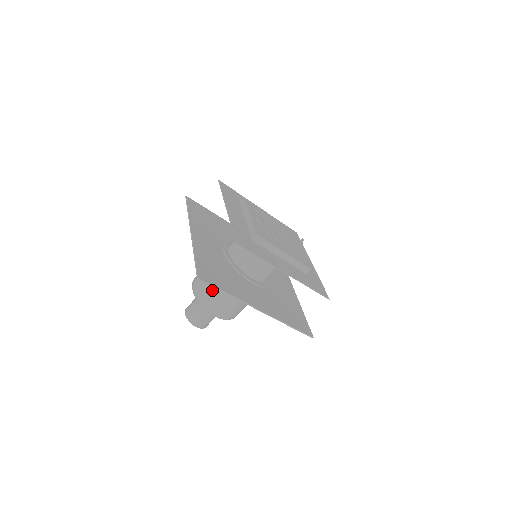
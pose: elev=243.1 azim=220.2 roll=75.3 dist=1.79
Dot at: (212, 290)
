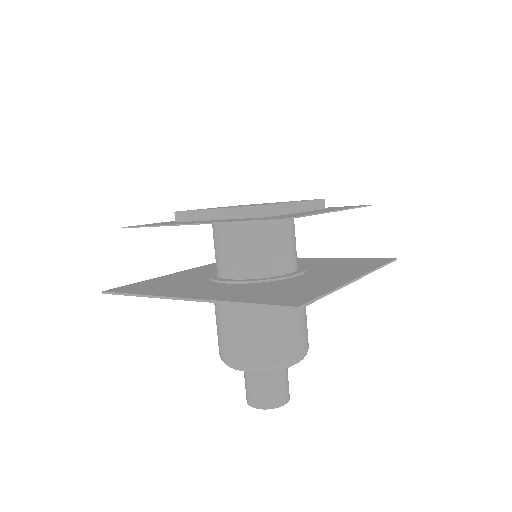
Dot at: (270, 337)
